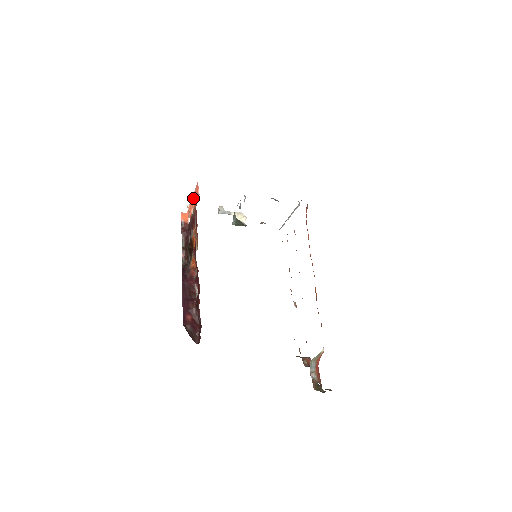
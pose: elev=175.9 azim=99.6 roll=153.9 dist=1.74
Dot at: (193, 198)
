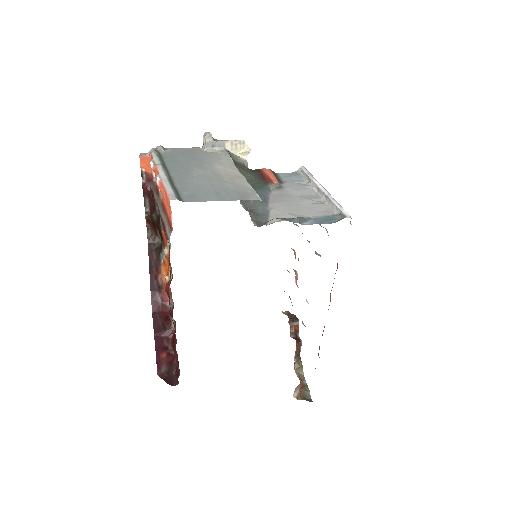
Dot at: (161, 191)
